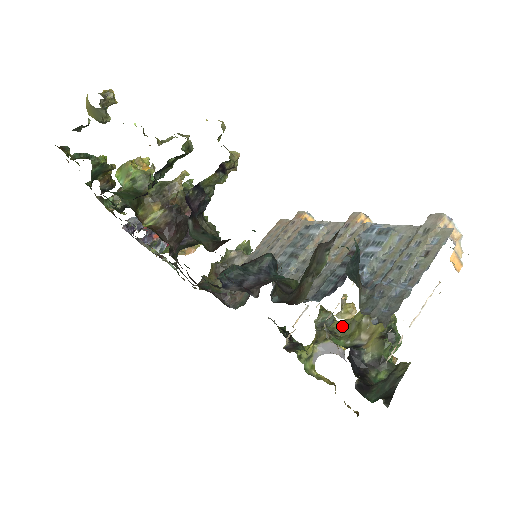
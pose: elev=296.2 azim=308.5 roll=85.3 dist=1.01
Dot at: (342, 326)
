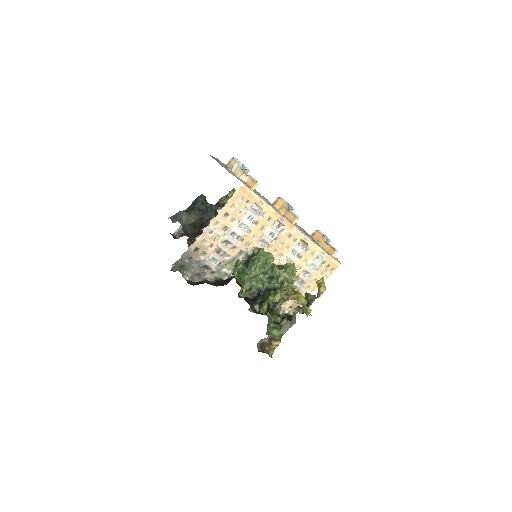
Dot at: occluded
